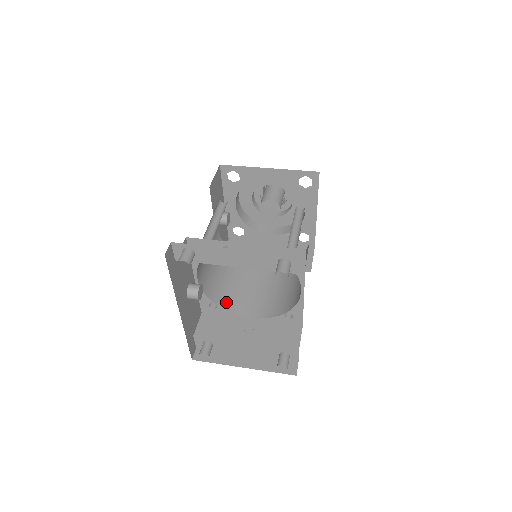
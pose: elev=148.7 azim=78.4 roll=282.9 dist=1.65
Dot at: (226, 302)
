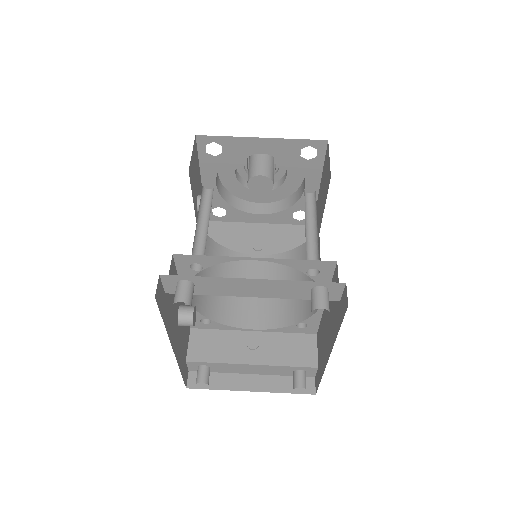
Dot at: (221, 313)
